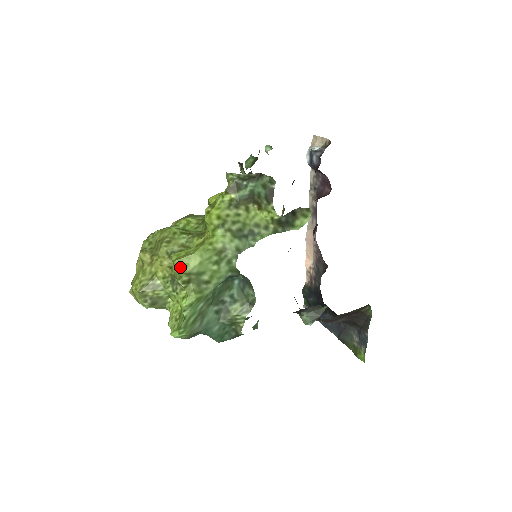
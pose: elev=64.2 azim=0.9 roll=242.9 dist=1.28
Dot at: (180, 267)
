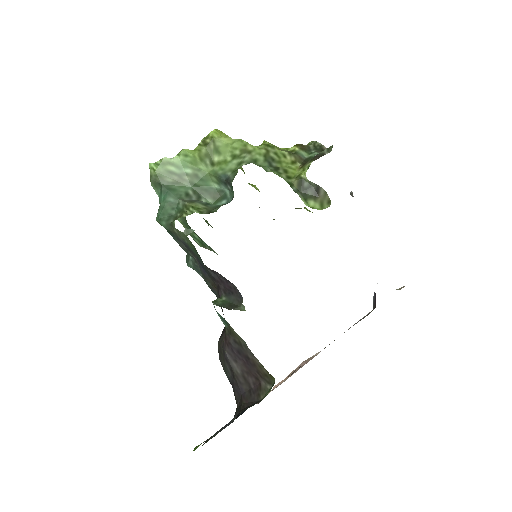
Dot at: (216, 132)
